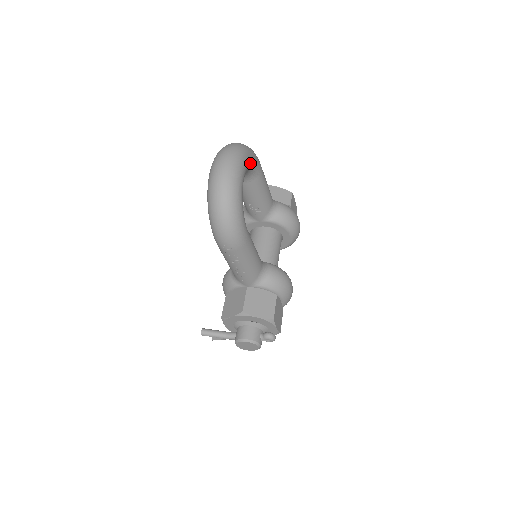
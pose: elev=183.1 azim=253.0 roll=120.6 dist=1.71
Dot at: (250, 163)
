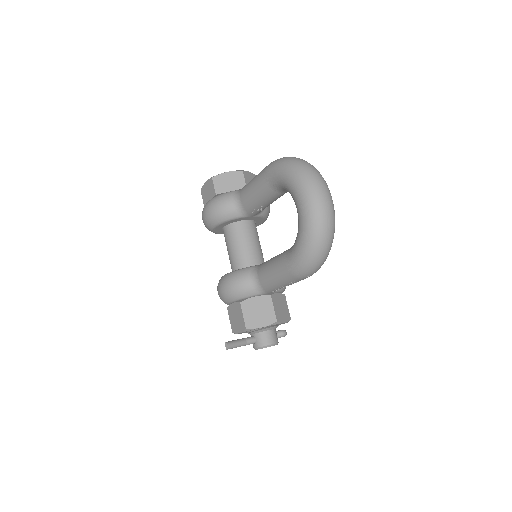
Dot at: occluded
